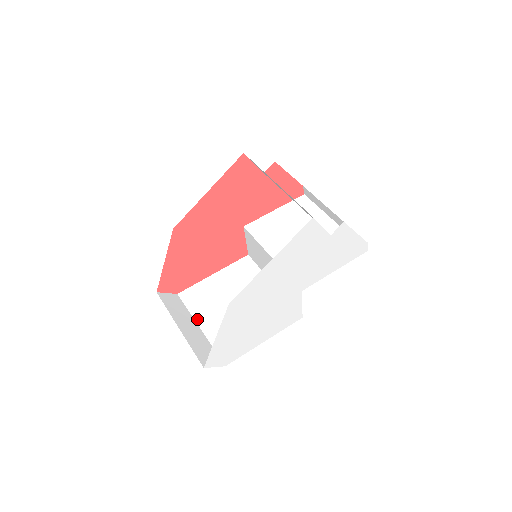
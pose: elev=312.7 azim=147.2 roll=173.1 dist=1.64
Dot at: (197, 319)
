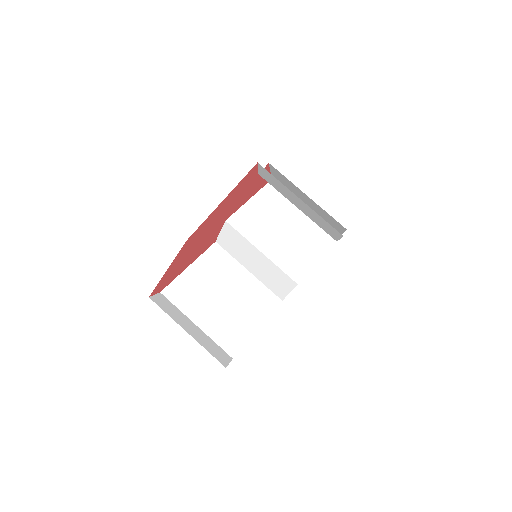
Dot at: (190, 317)
